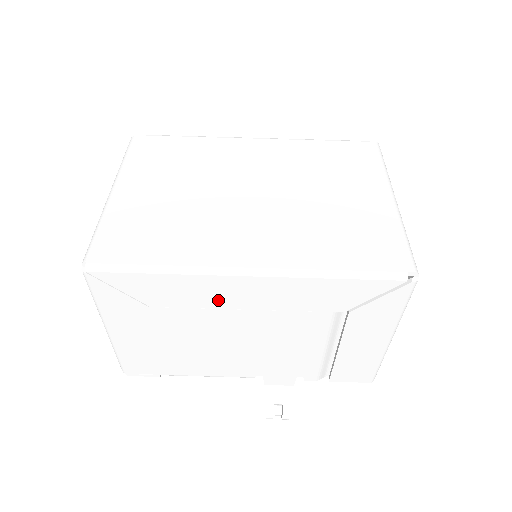
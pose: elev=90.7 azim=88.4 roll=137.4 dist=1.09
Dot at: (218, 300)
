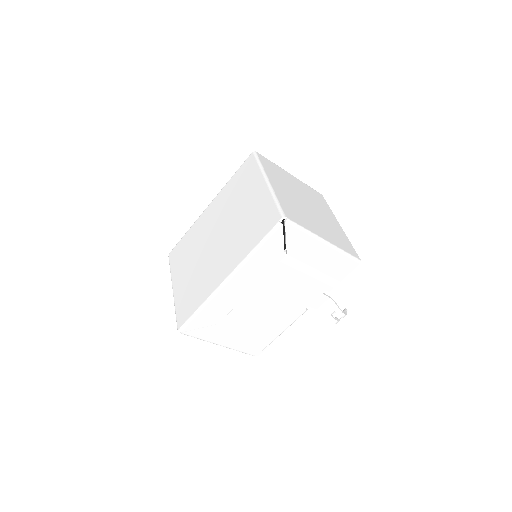
Dot at: (234, 299)
